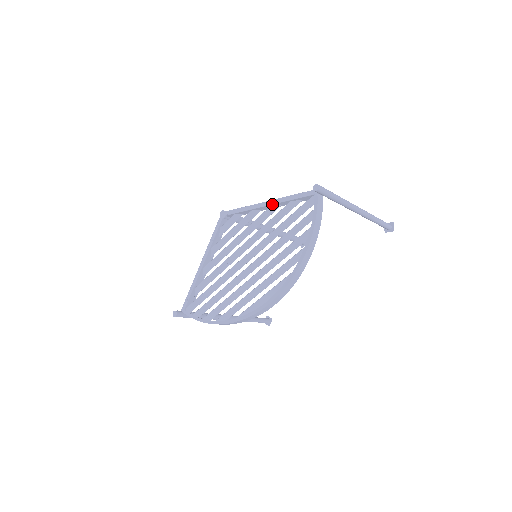
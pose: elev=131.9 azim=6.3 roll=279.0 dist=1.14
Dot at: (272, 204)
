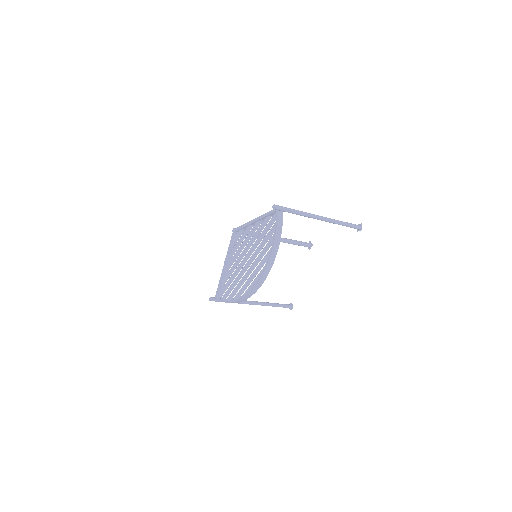
Dot at: (257, 220)
